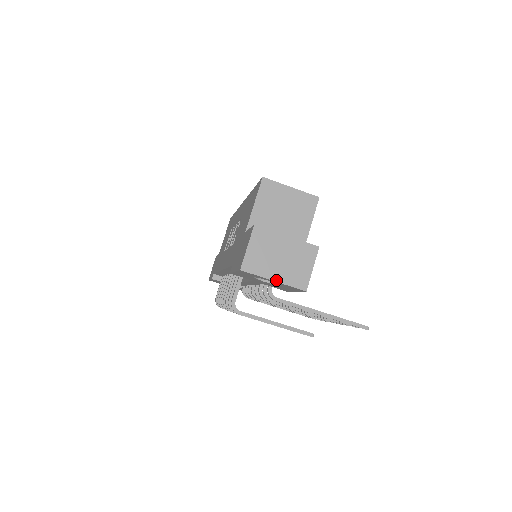
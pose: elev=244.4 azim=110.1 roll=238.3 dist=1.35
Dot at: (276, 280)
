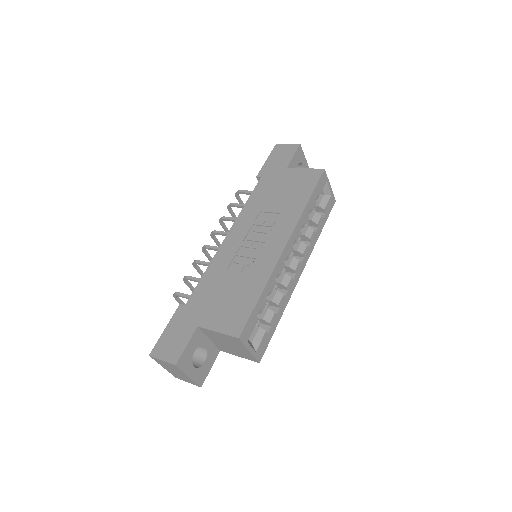
Dot at: (164, 368)
